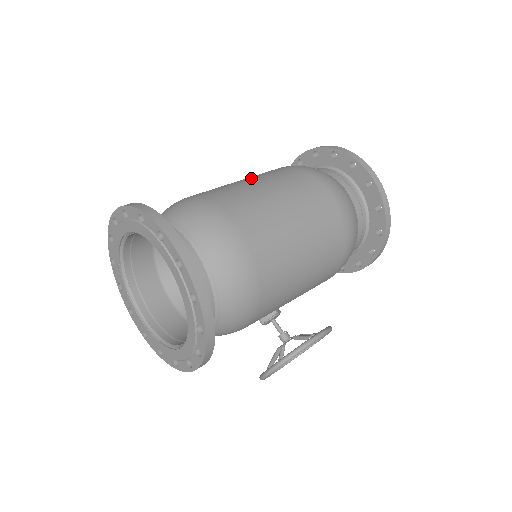
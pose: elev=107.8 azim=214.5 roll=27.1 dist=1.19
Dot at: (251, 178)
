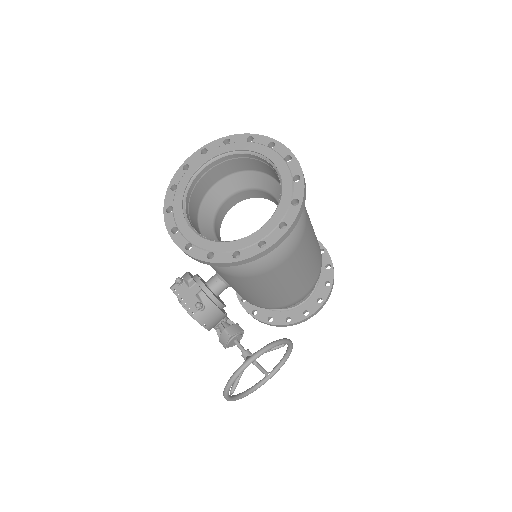
Dot at: occluded
